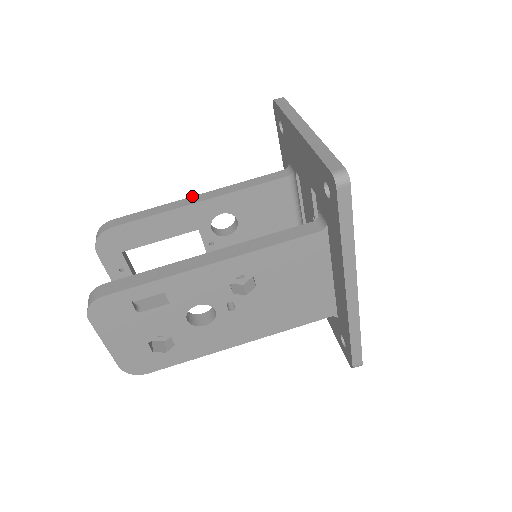
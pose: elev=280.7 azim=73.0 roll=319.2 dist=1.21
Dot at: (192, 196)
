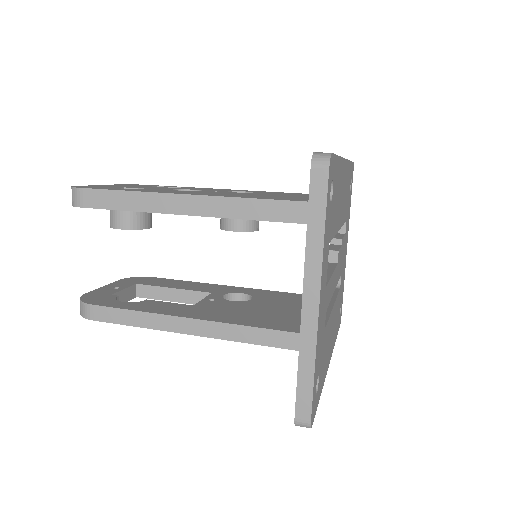
Dot at: occluded
